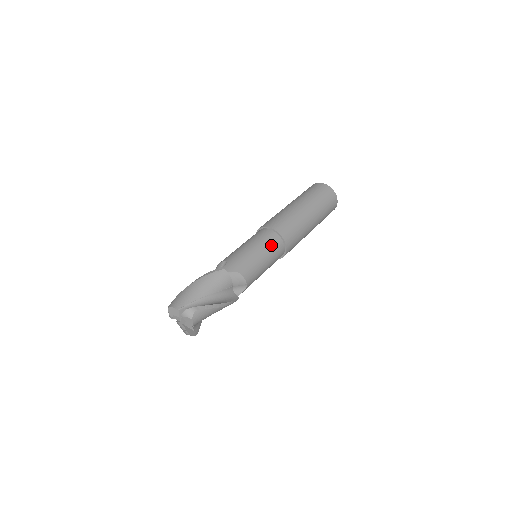
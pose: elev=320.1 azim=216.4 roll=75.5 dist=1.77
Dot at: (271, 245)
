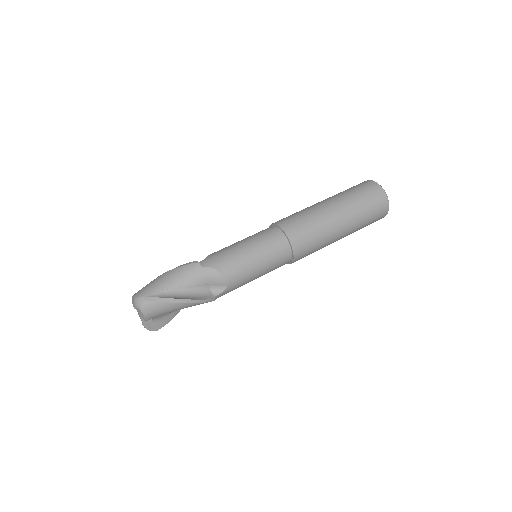
Dot at: (270, 244)
